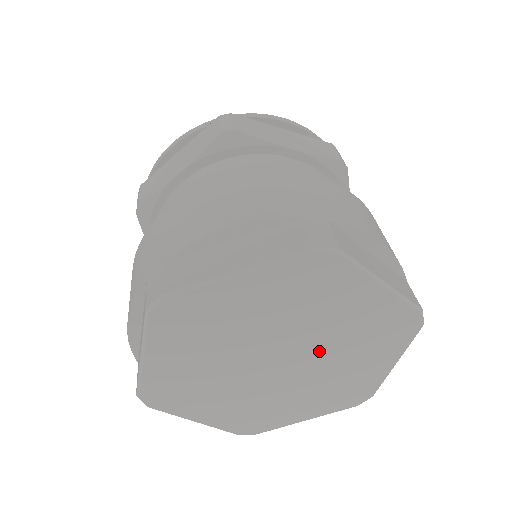
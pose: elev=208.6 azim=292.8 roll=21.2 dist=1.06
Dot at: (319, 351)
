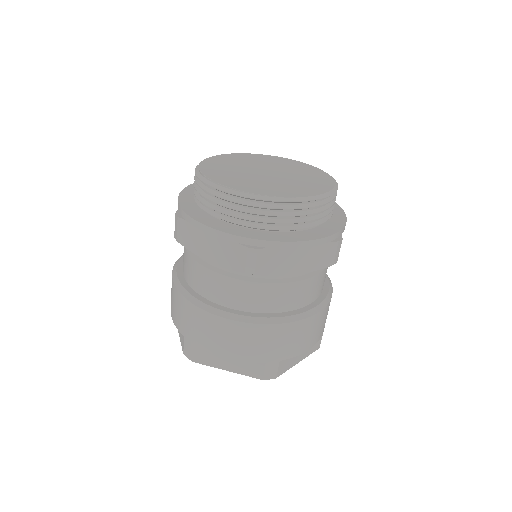
Dot at: occluded
